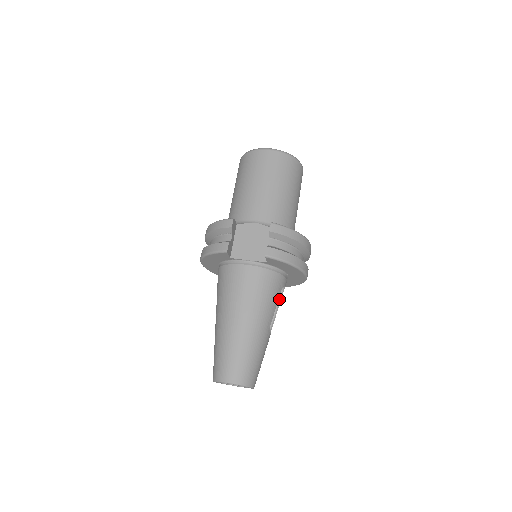
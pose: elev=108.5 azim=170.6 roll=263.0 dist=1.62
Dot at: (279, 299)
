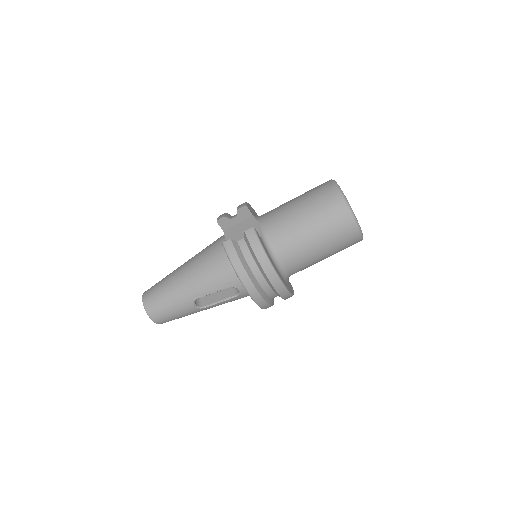
Dot at: (231, 296)
